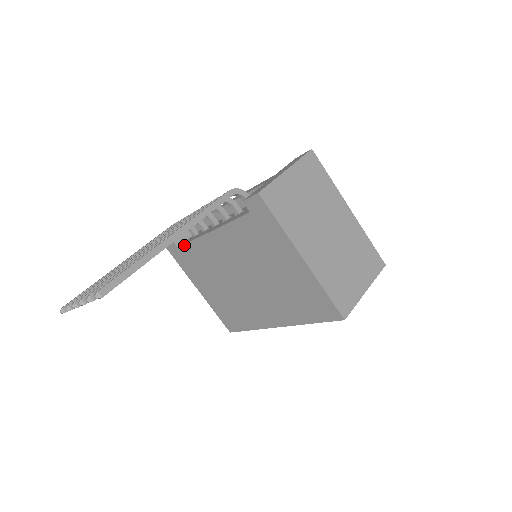
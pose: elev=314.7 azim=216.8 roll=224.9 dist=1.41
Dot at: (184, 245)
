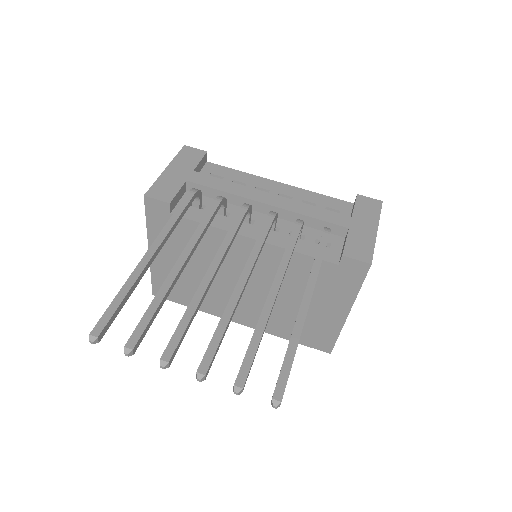
Dot at: (188, 219)
